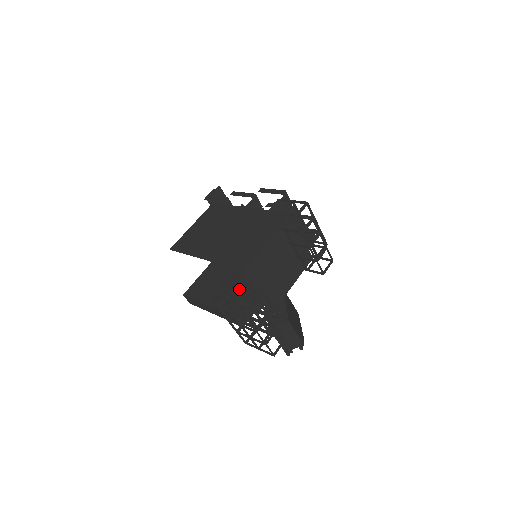
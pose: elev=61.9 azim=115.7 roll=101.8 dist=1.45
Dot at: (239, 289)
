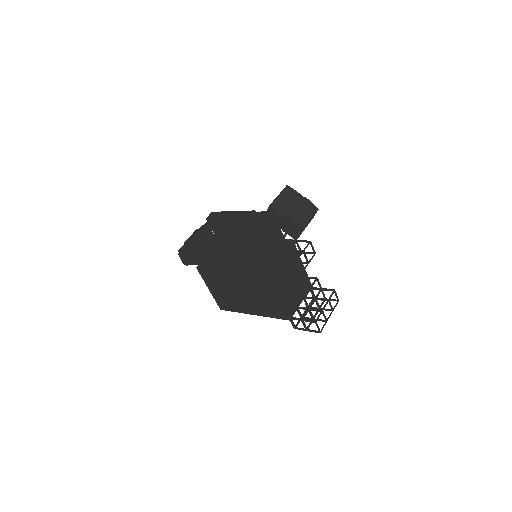
Dot at: occluded
